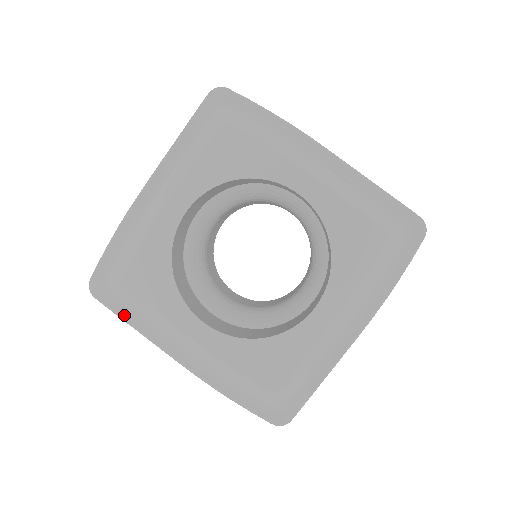
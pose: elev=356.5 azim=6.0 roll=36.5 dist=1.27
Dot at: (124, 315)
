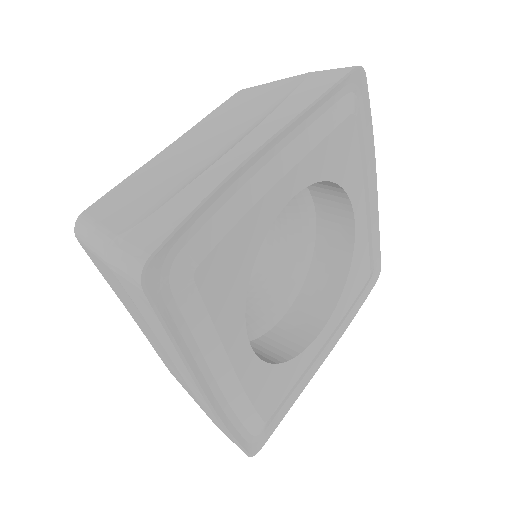
Dot at: (283, 415)
